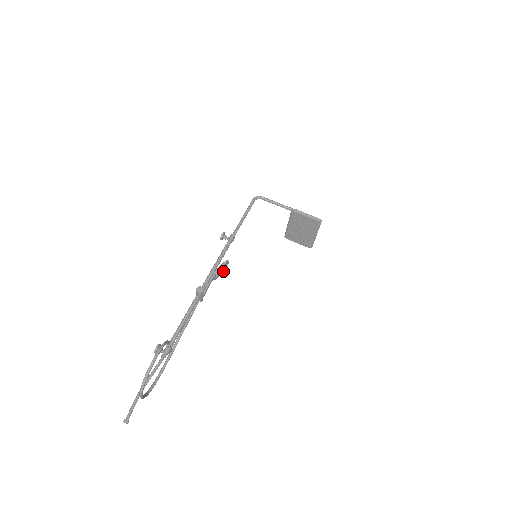
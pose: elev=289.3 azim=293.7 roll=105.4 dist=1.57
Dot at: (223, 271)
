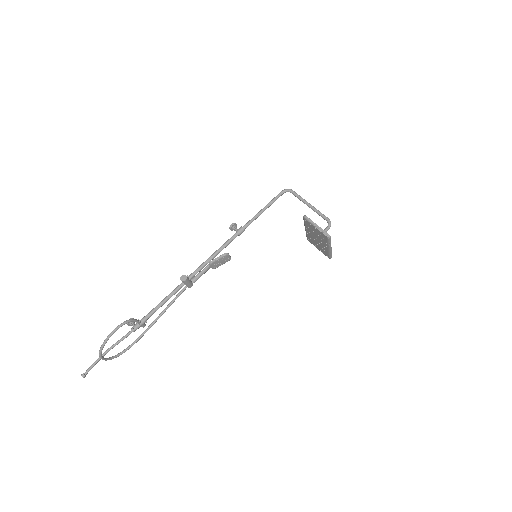
Dot at: (224, 262)
